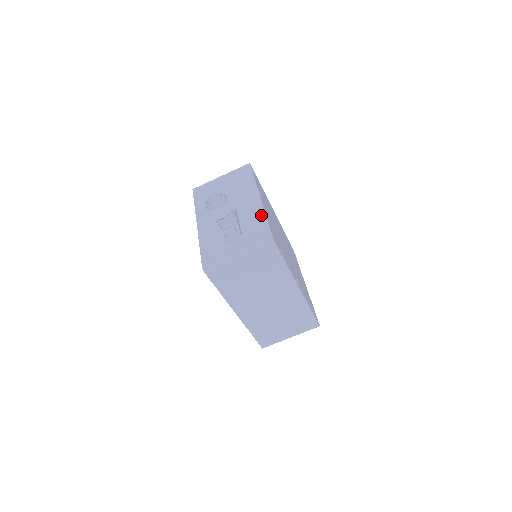
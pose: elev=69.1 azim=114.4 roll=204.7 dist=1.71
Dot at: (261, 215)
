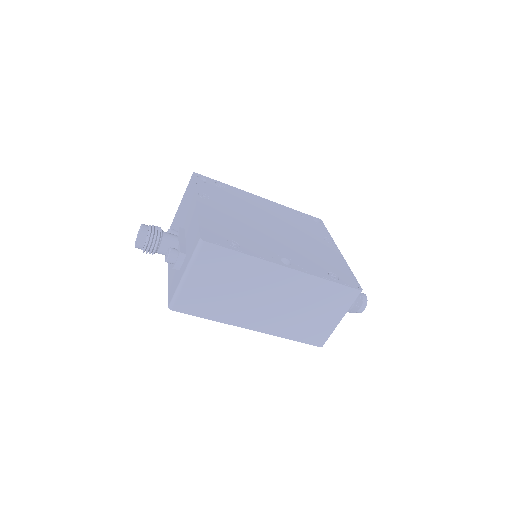
Dot at: (195, 220)
